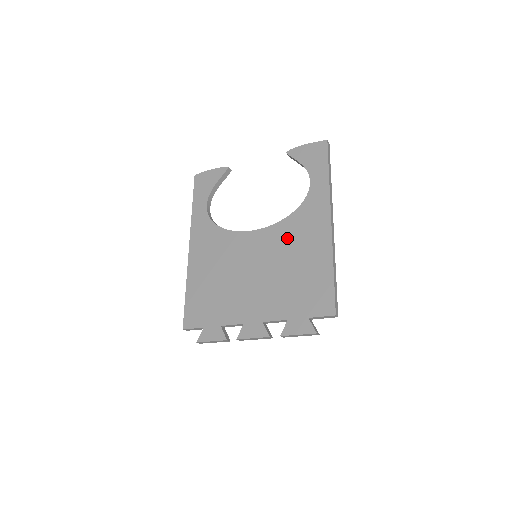
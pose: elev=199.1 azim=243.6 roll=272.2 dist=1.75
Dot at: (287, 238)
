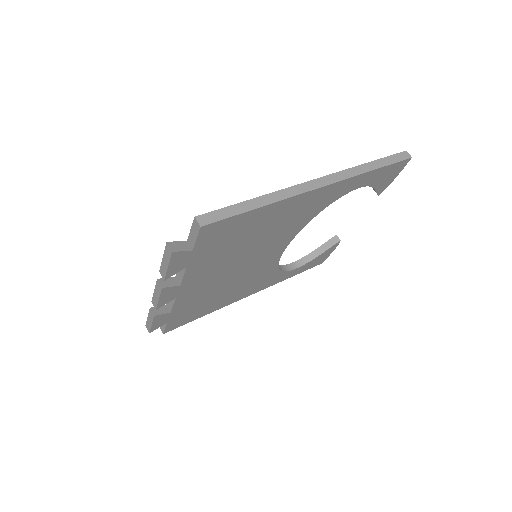
Dot at: occluded
